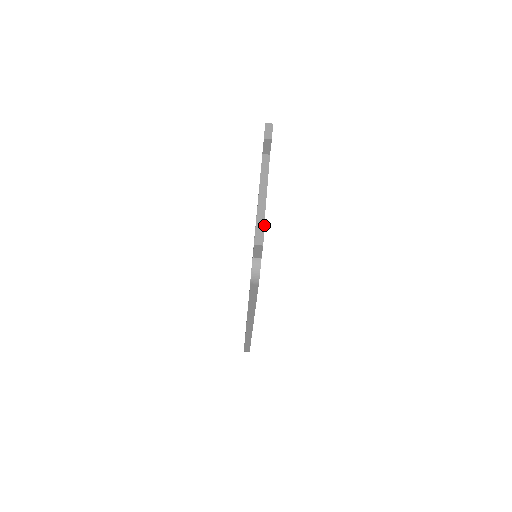
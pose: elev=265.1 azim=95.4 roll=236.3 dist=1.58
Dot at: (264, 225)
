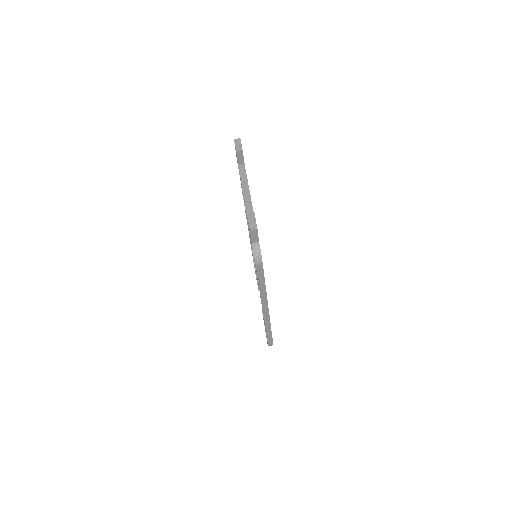
Dot at: (254, 214)
